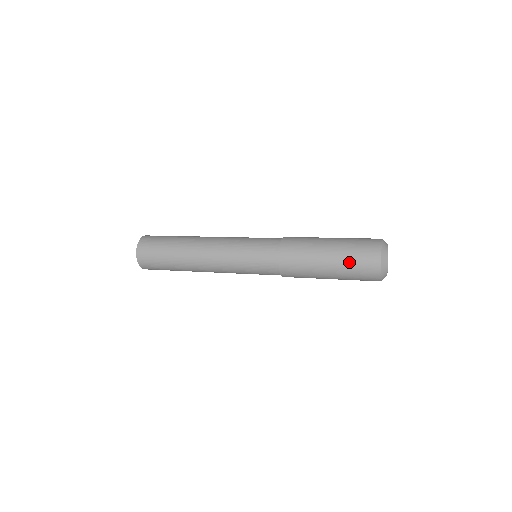
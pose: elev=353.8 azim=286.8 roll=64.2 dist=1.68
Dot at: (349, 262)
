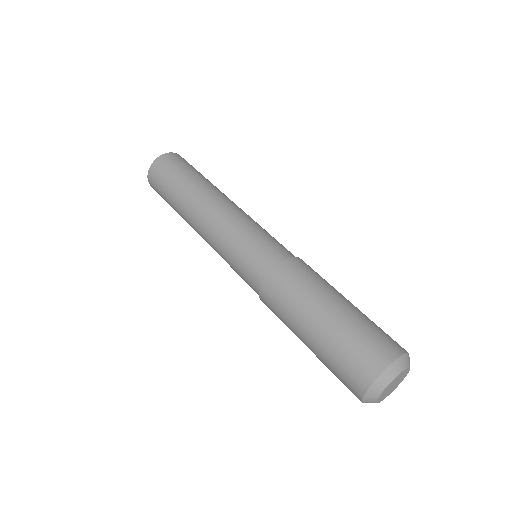
Dot at: (329, 360)
